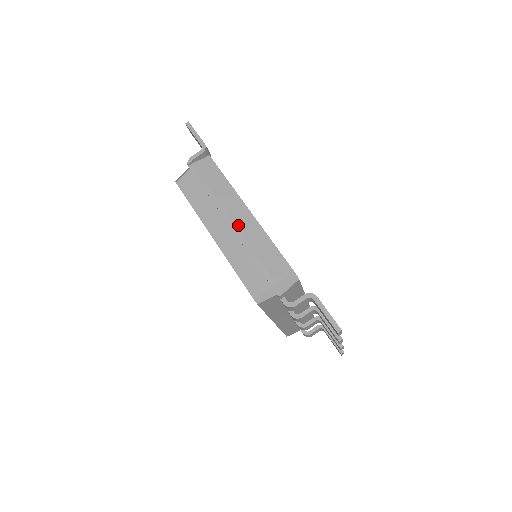
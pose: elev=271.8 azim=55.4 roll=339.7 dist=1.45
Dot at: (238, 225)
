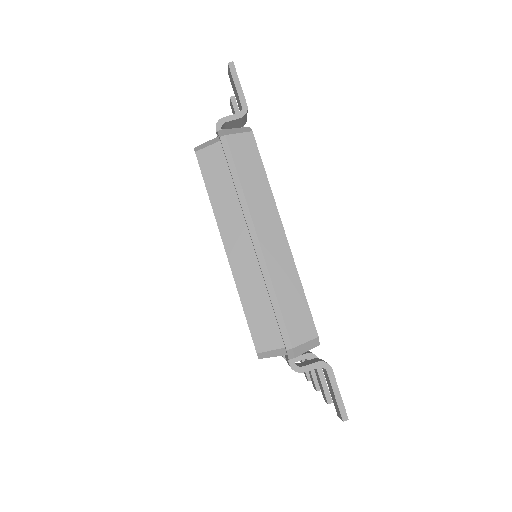
Dot at: (265, 249)
